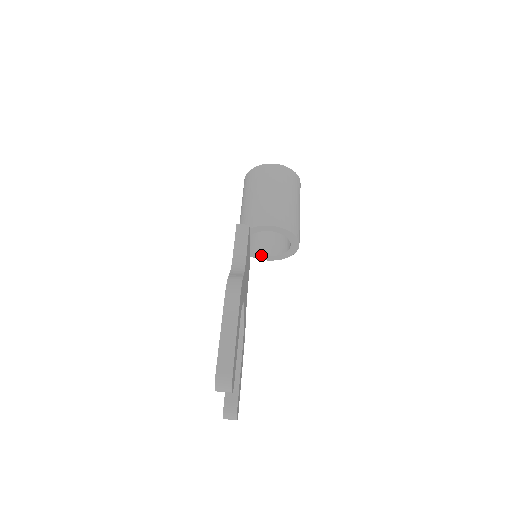
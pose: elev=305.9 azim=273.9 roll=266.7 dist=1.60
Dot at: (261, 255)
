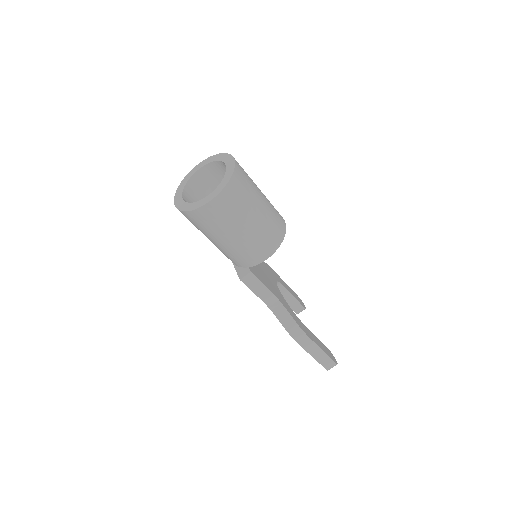
Dot at: occluded
